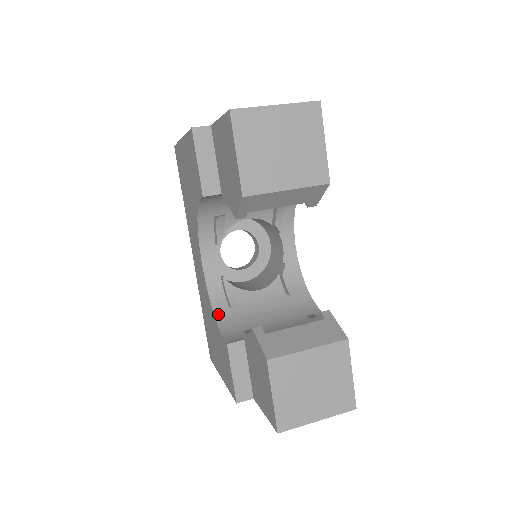
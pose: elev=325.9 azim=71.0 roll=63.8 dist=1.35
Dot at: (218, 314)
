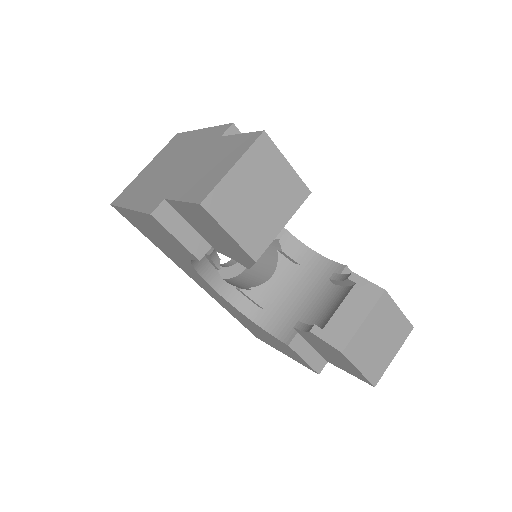
Dot at: (257, 320)
